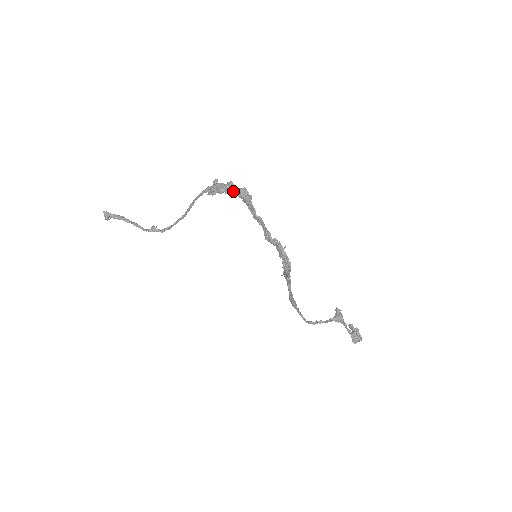
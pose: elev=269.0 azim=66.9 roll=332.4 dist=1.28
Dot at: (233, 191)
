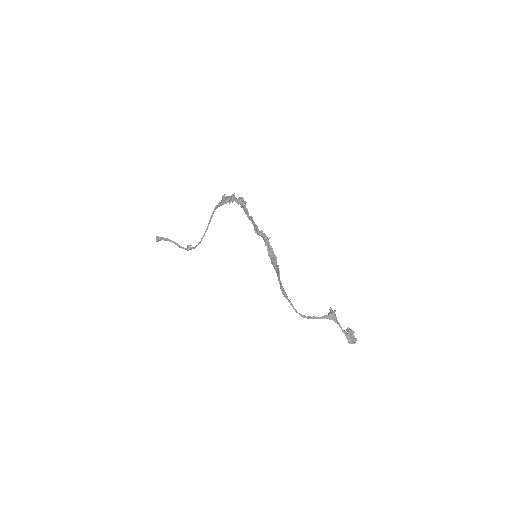
Dot at: (234, 200)
